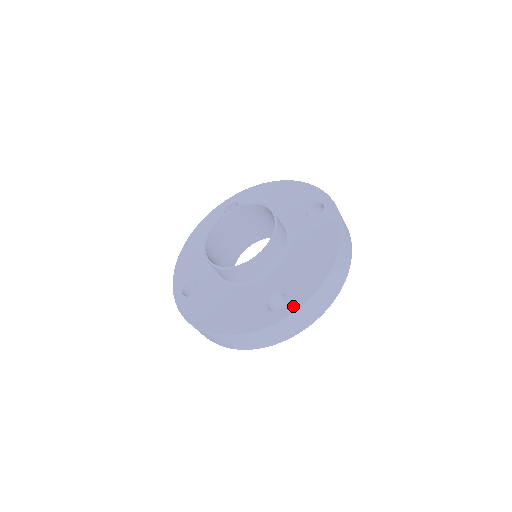
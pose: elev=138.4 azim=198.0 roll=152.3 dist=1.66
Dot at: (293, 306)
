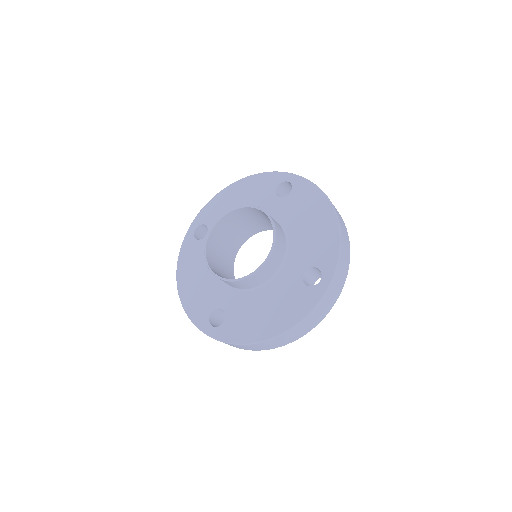
Dot at: (219, 334)
